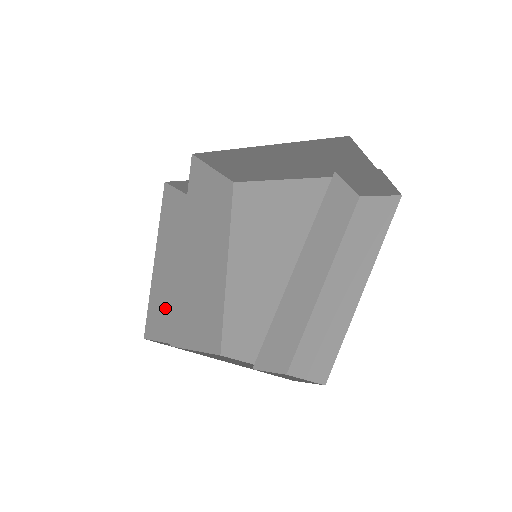
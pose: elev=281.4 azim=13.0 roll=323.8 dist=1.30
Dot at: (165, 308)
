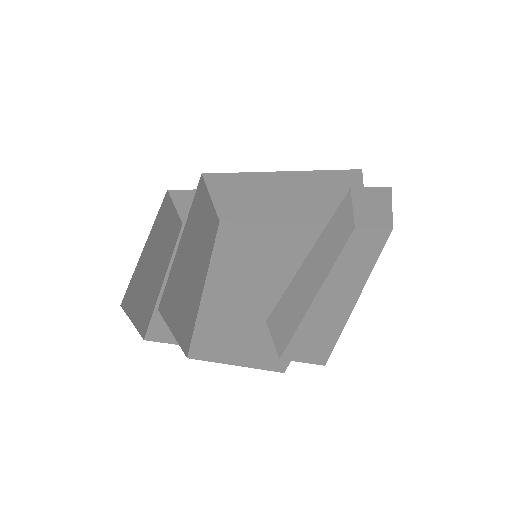
Dot at: (142, 292)
